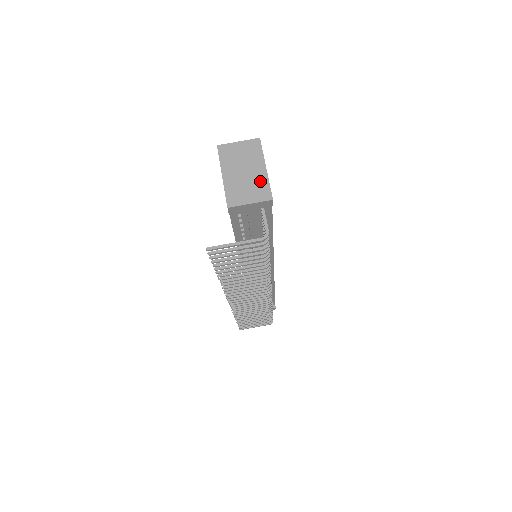
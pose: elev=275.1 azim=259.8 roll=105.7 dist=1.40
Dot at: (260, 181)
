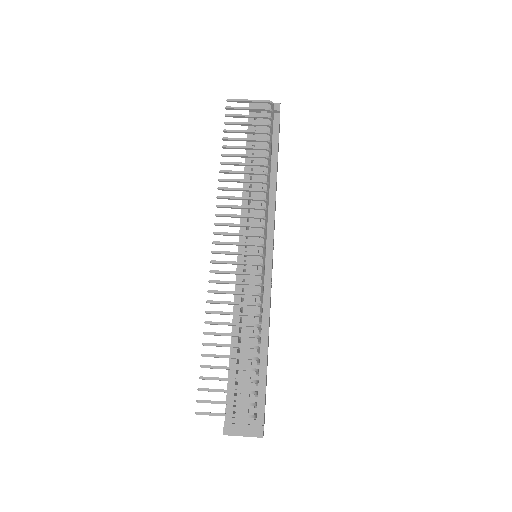
Dot at: occluded
